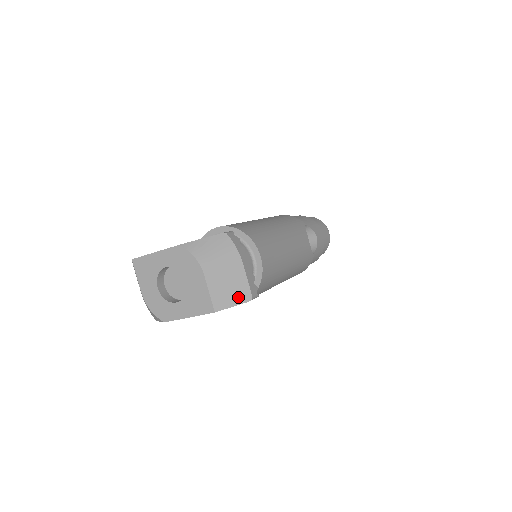
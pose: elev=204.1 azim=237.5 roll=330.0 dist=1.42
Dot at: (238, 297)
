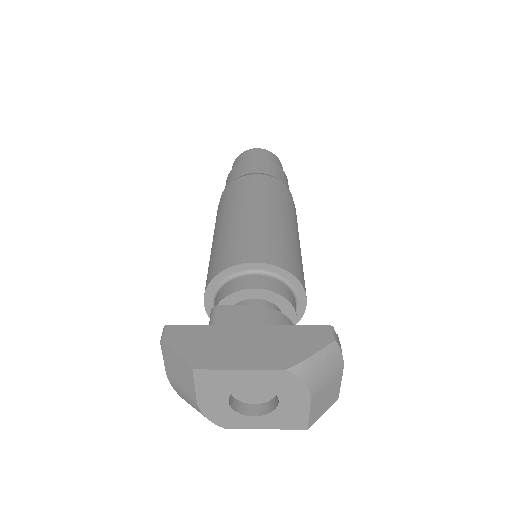
Dot at: (329, 404)
